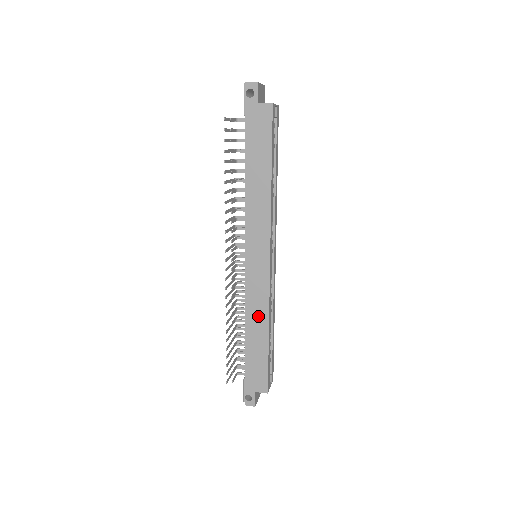
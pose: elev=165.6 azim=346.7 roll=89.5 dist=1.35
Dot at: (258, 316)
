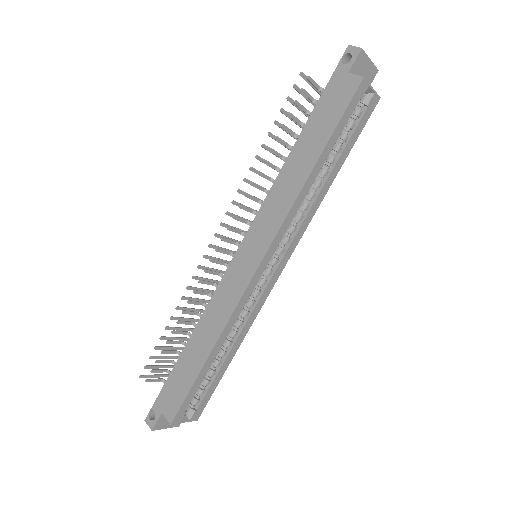
Dot at: (213, 323)
